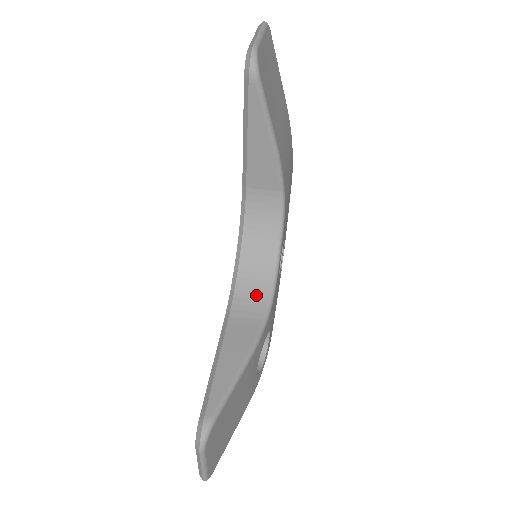
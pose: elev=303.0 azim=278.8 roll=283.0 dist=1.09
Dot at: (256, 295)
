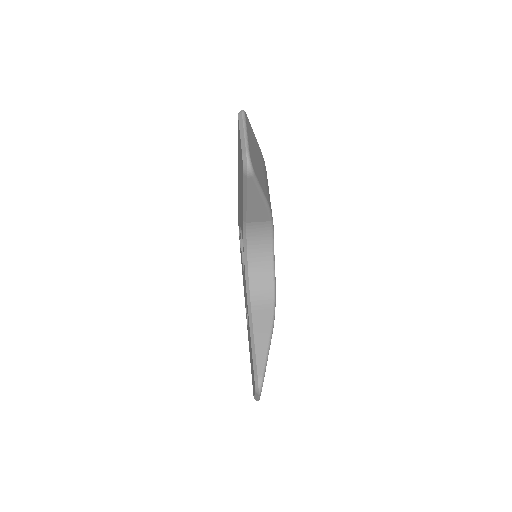
Dot at: (264, 287)
